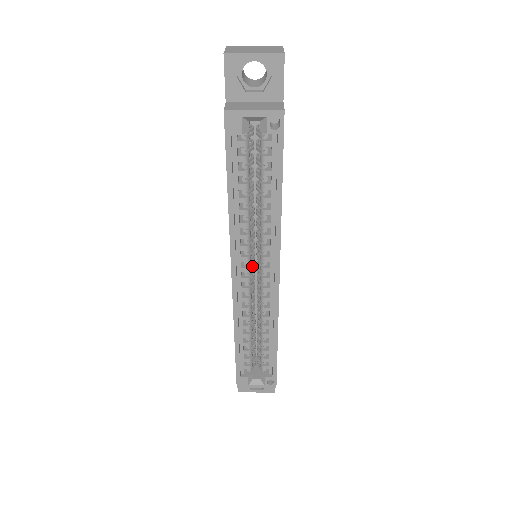
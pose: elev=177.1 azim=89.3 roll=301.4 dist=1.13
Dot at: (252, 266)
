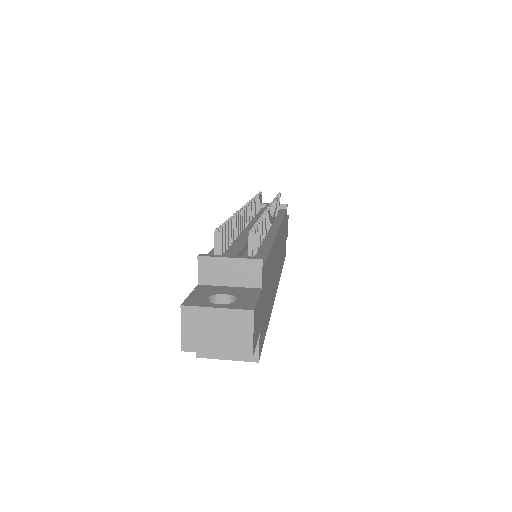
Dot at: occluded
